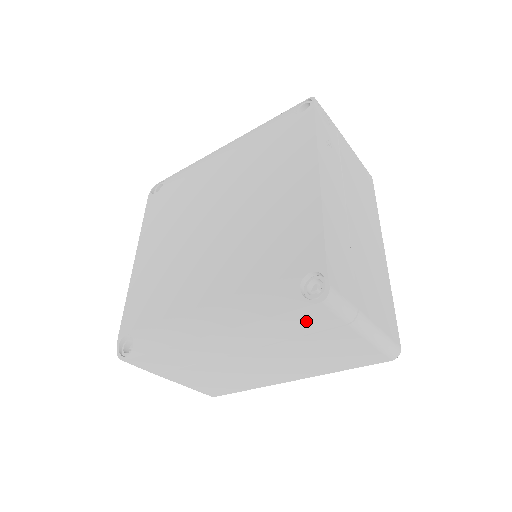
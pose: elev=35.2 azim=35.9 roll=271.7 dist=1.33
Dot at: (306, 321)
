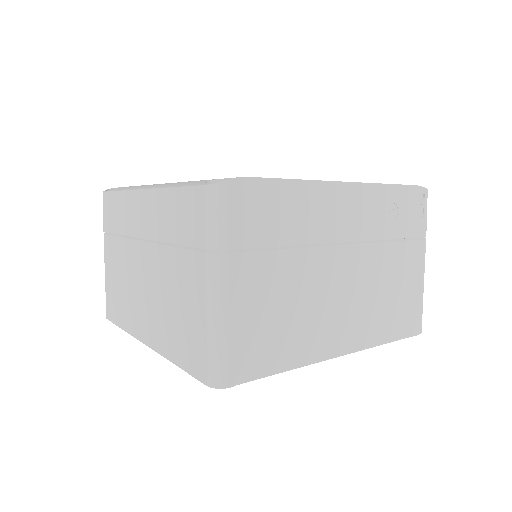
Dot at: (189, 216)
